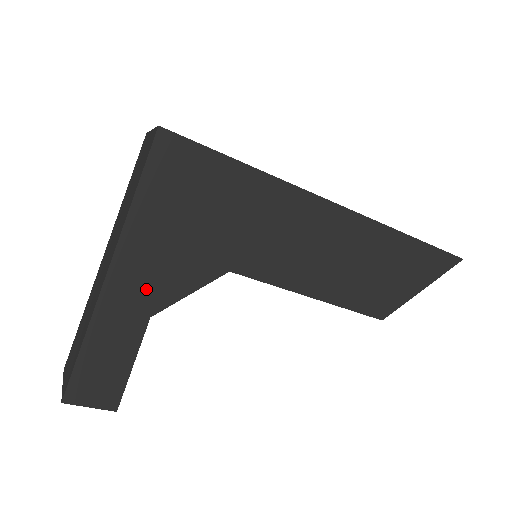
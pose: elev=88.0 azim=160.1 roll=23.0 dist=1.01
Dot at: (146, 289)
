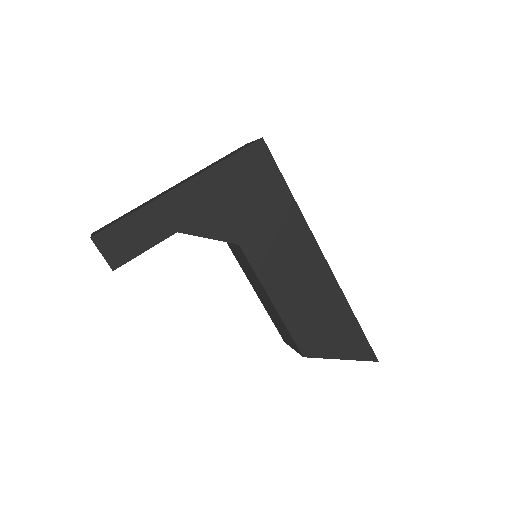
Dot at: (188, 214)
